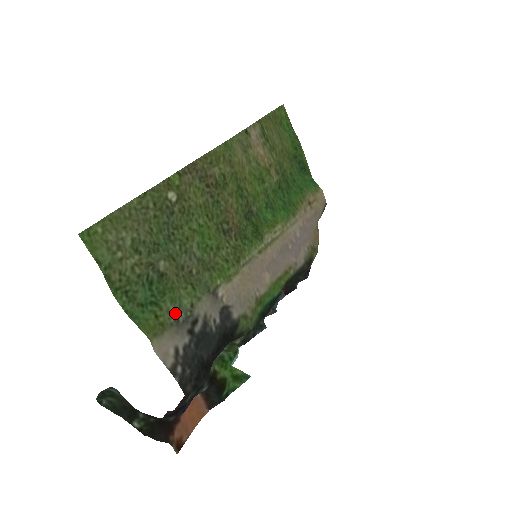
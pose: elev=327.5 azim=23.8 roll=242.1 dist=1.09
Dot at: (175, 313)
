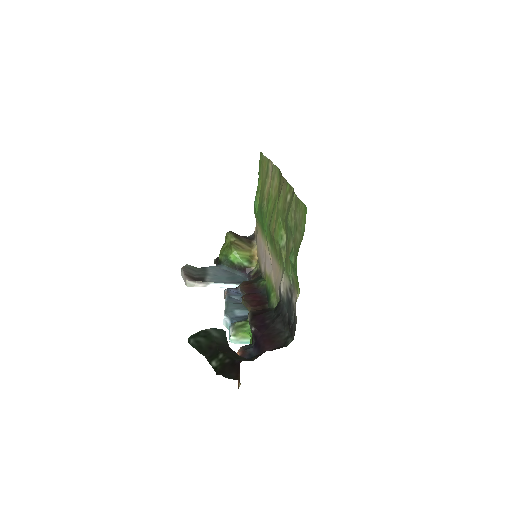
Dot at: (293, 280)
